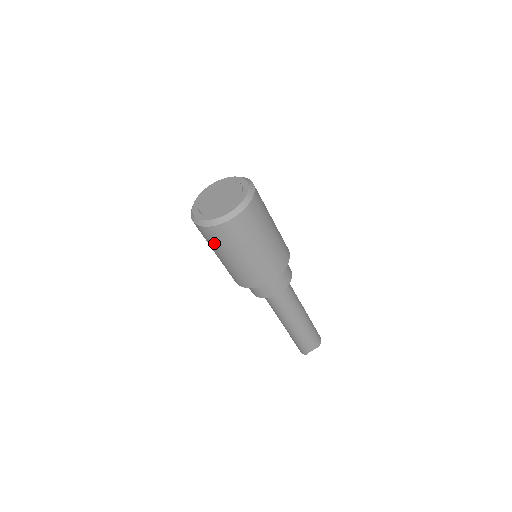
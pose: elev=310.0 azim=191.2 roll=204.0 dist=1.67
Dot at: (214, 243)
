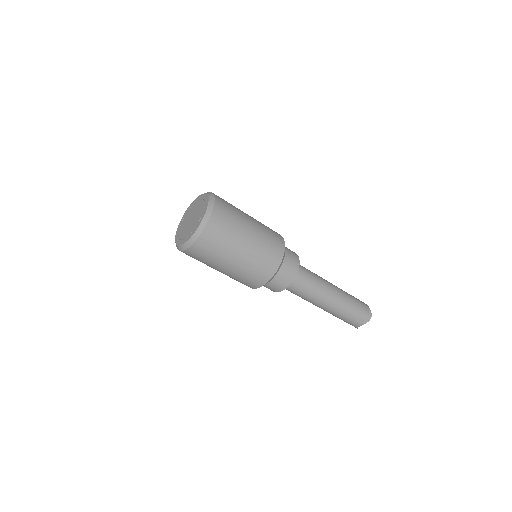
Dot at: occluded
